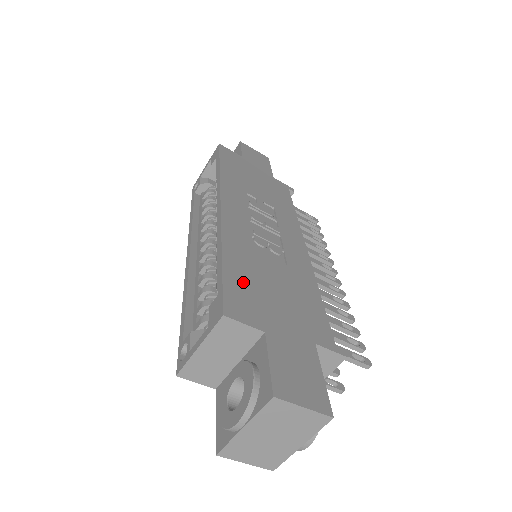
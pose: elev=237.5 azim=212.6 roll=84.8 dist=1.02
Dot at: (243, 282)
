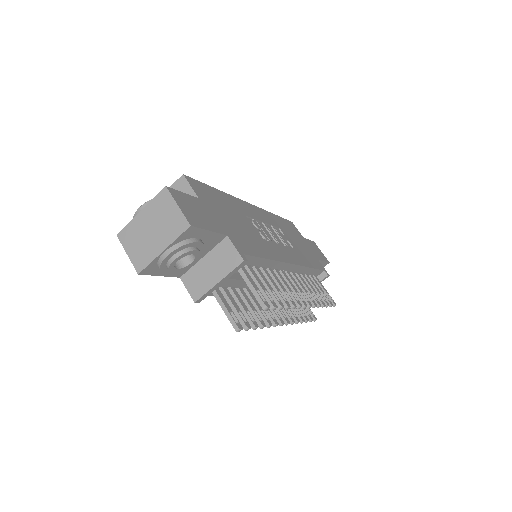
Dot at: (215, 197)
